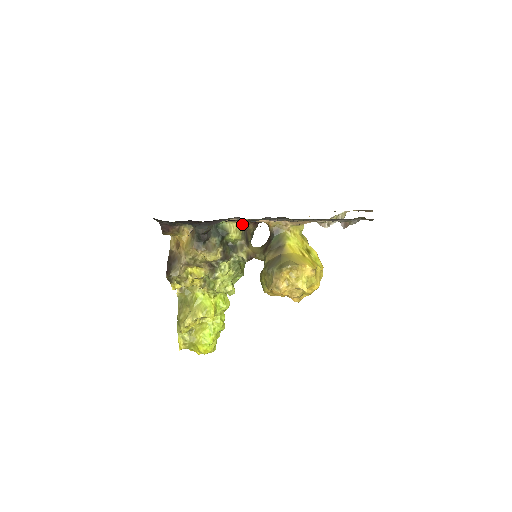
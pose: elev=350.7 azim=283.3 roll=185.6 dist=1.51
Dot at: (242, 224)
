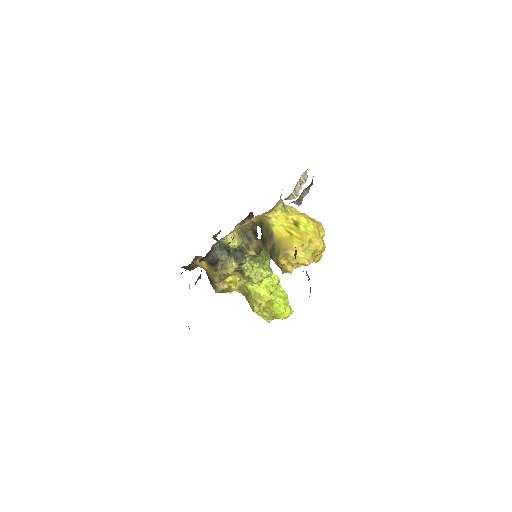
Dot at: (236, 230)
